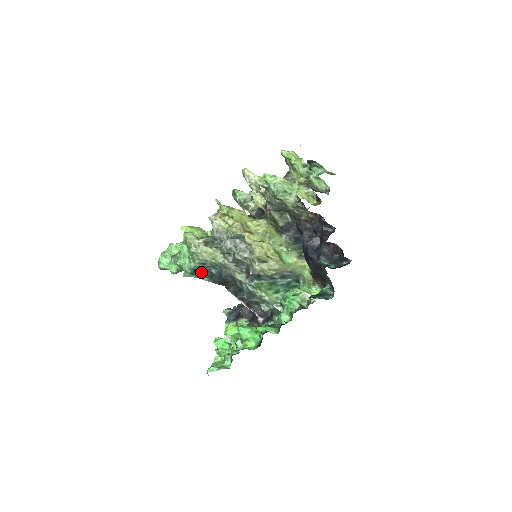
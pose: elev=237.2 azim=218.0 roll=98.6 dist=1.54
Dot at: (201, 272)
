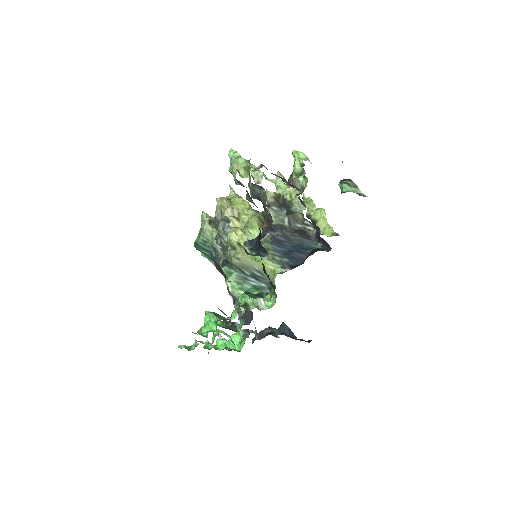
Dot at: (204, 250)
